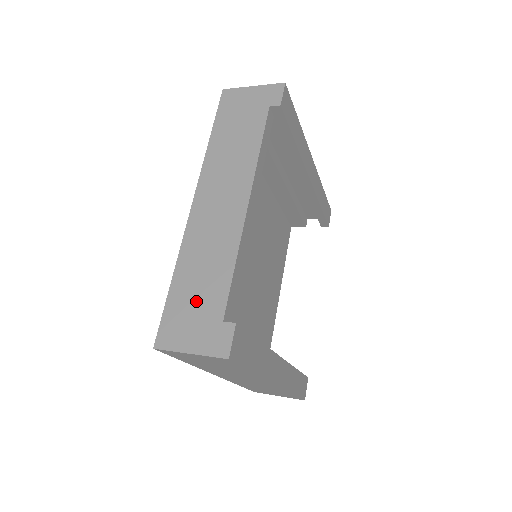
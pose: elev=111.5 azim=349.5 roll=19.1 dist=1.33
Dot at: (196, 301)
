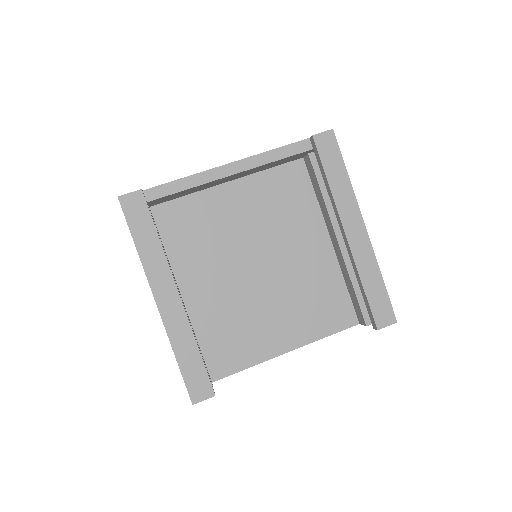
Dot at: occluded
